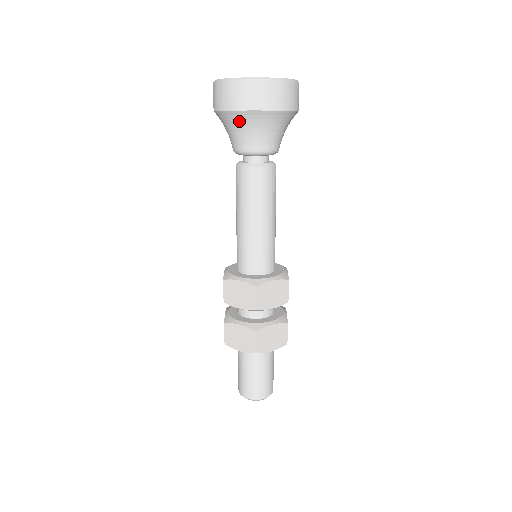
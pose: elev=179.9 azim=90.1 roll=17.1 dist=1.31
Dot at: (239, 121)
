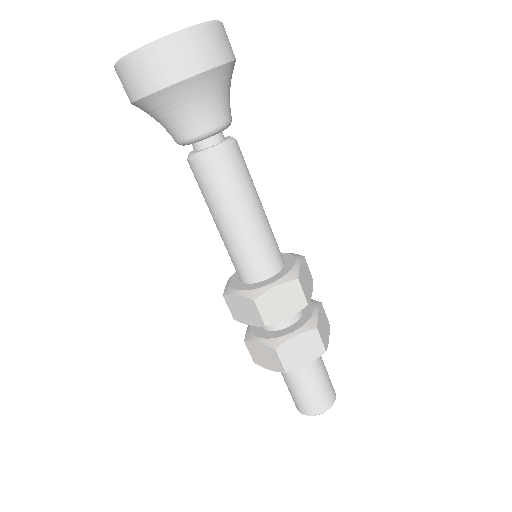
Dot at: (197, 91)
